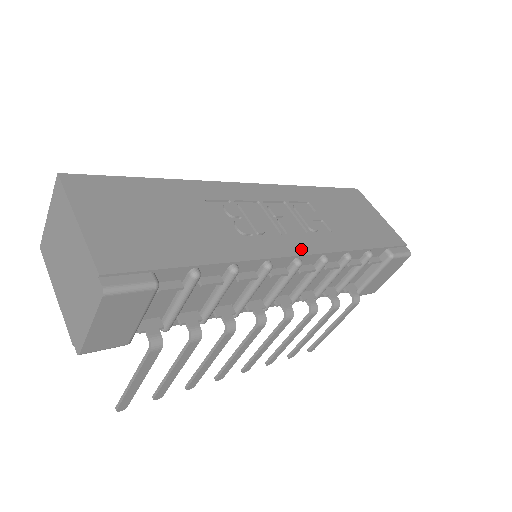
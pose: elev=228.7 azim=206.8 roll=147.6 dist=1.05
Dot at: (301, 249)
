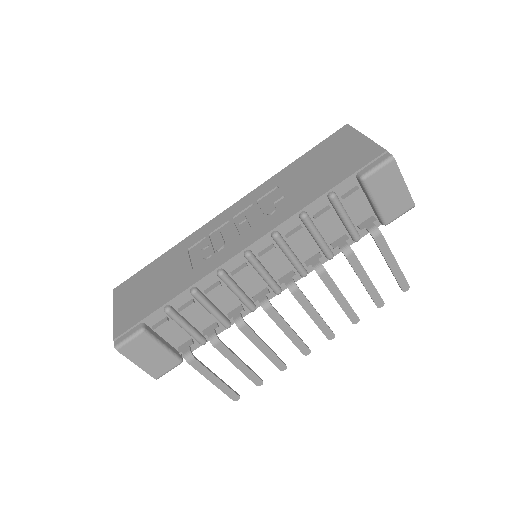
Dot at: (248, 242)
